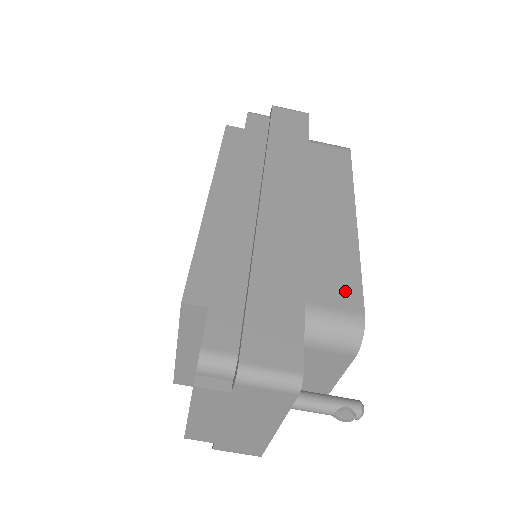
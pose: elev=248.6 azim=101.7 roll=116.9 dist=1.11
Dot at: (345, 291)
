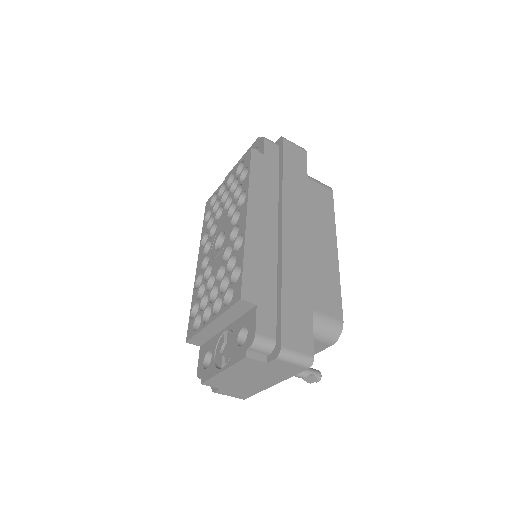
Dot at: (333, 304)
